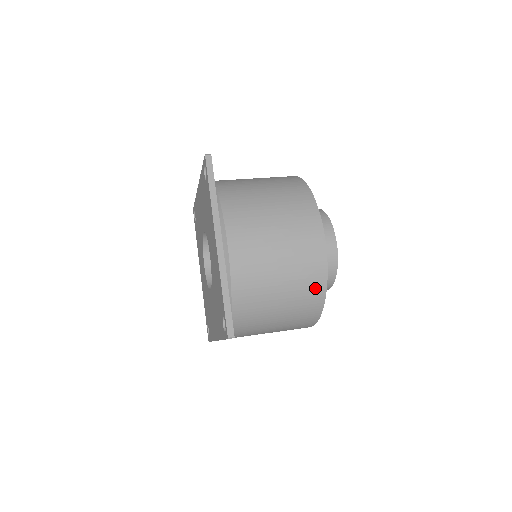
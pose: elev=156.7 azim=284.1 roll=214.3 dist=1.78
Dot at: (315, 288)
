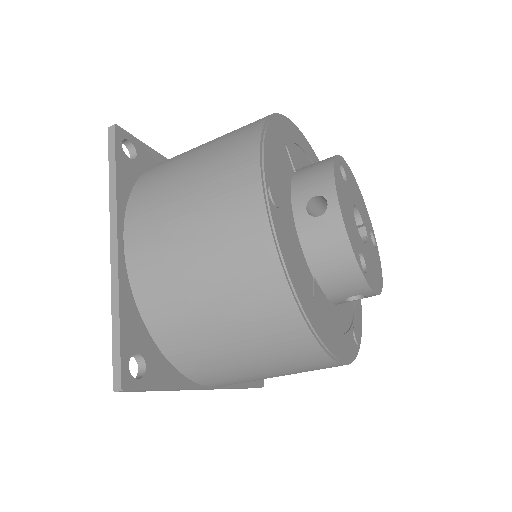
Dot at: occluded
